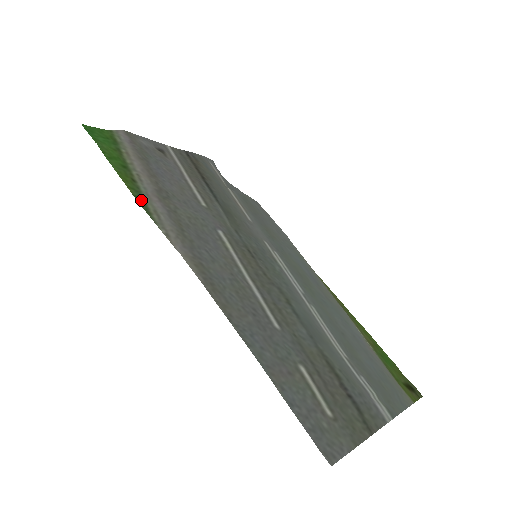
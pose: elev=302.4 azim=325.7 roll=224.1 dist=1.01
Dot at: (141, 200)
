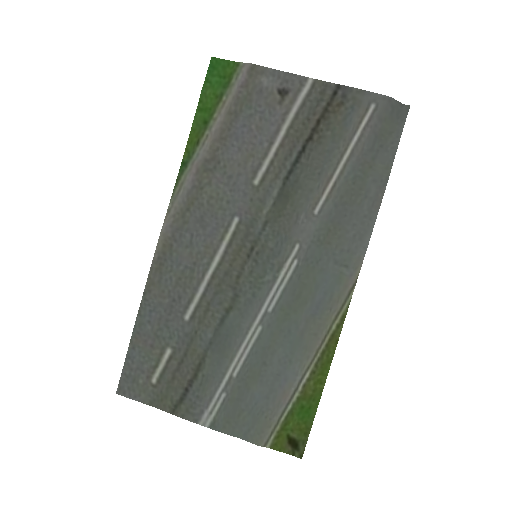
Dot at: (183, 168)
